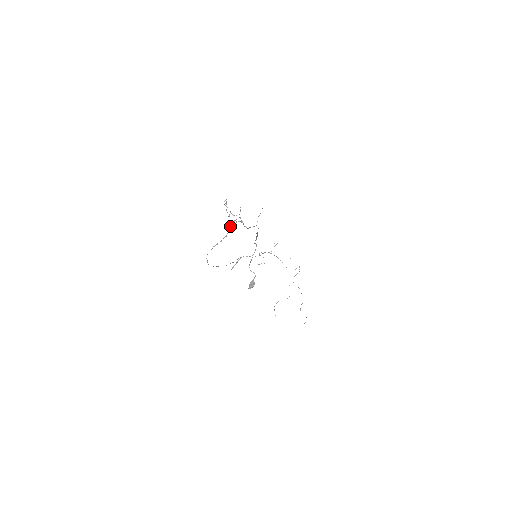
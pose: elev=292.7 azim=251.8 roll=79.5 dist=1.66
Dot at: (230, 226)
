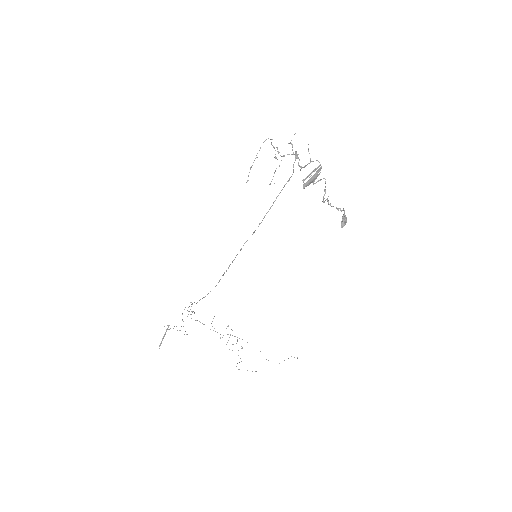
Dot at: (295, 157)
